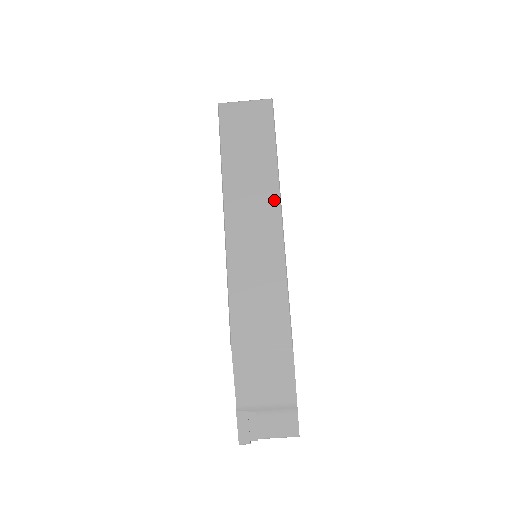
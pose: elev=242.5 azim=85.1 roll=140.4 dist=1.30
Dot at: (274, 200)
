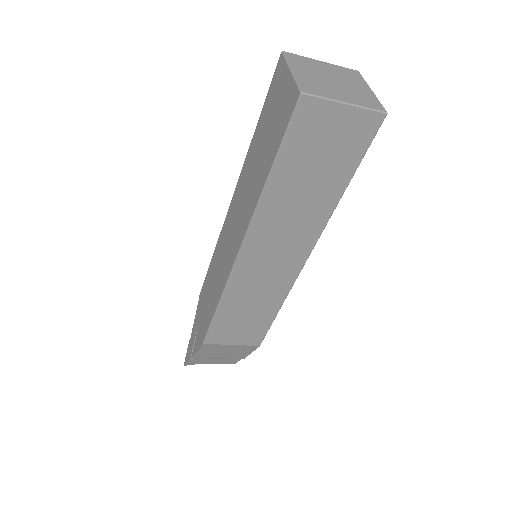
Dot at: (309, 243)
